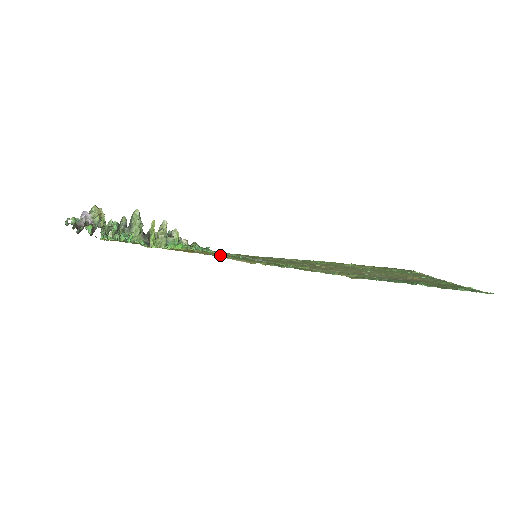
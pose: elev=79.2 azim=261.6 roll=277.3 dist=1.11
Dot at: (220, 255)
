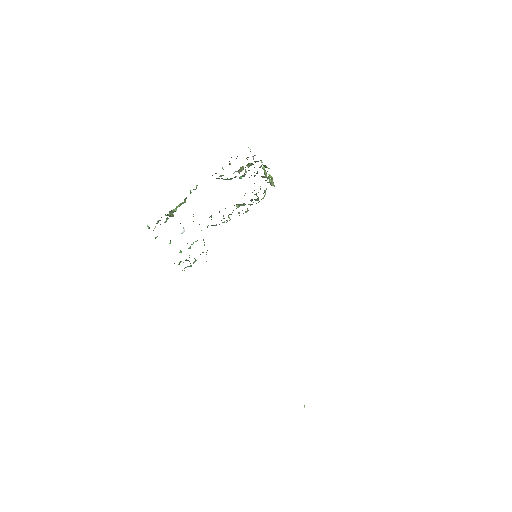
Dot at: occluded
